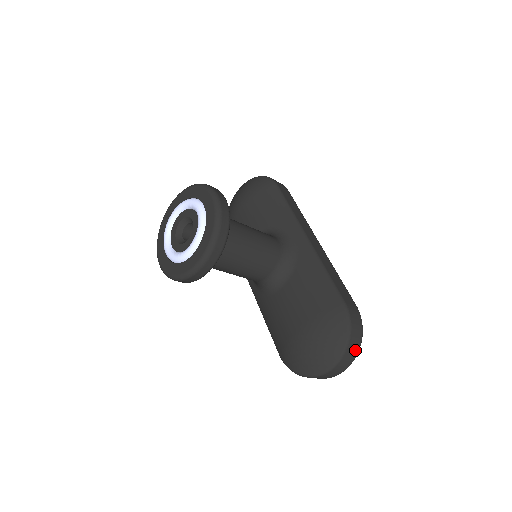
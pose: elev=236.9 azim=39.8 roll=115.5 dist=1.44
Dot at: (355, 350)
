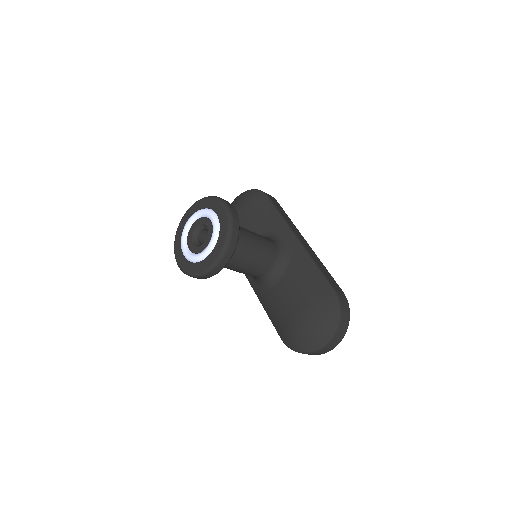
Dot at: (345, 327)
